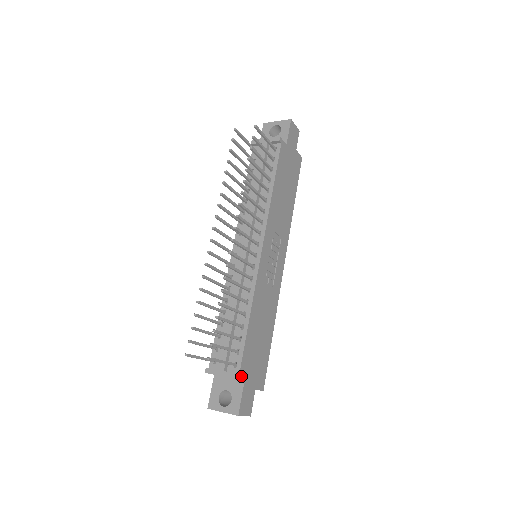
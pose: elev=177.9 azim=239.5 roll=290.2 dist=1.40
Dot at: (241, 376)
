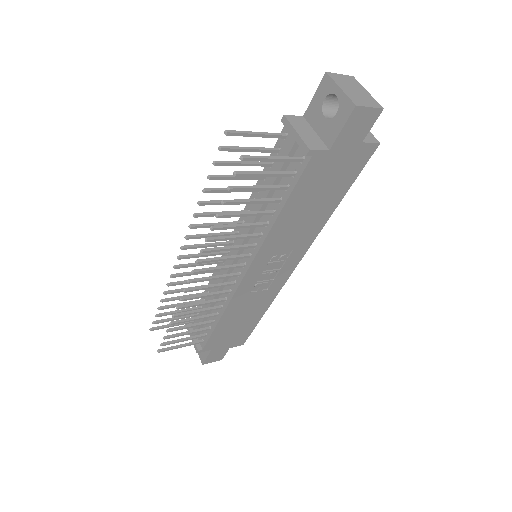
Dot at: (206, 349)
